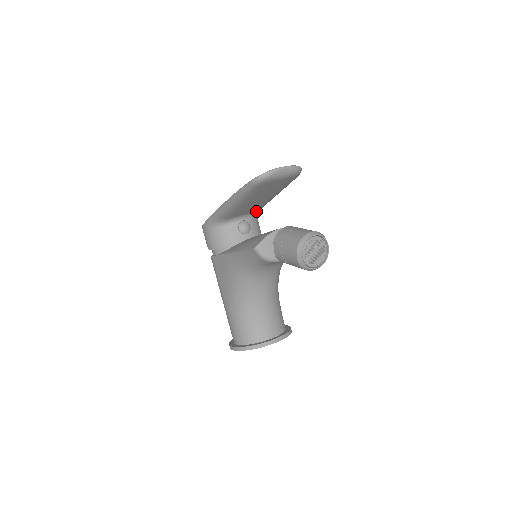
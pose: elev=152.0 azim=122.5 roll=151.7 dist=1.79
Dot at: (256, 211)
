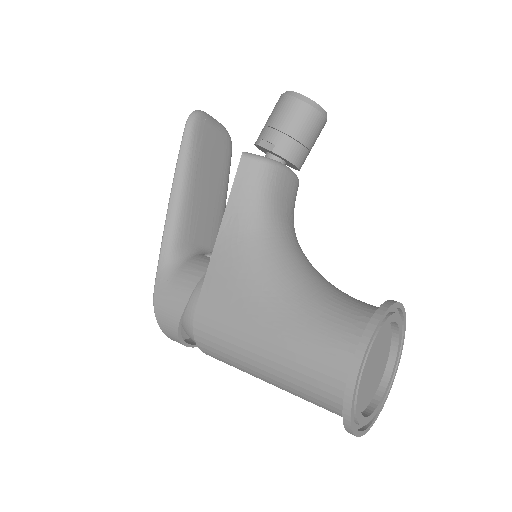
Dot at: occluded
